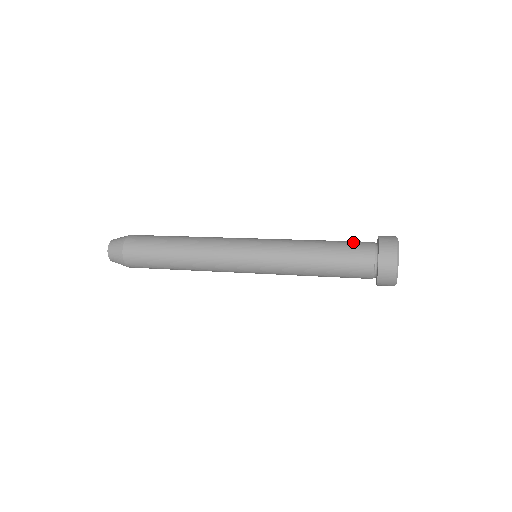
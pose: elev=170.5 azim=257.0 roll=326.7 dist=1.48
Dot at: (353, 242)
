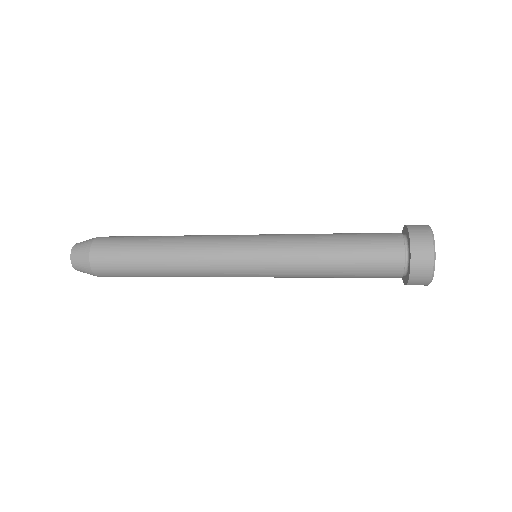
Dot at: (377, 243)
